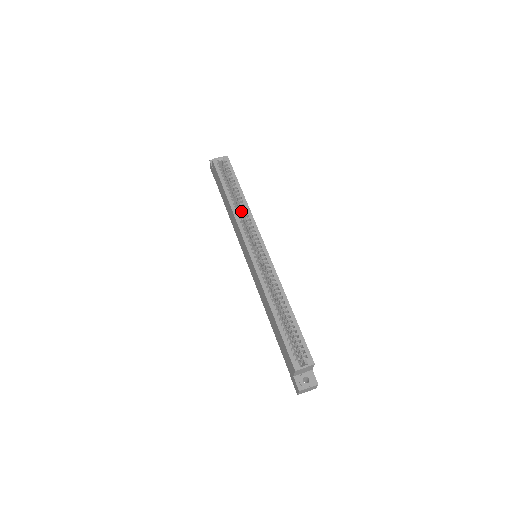
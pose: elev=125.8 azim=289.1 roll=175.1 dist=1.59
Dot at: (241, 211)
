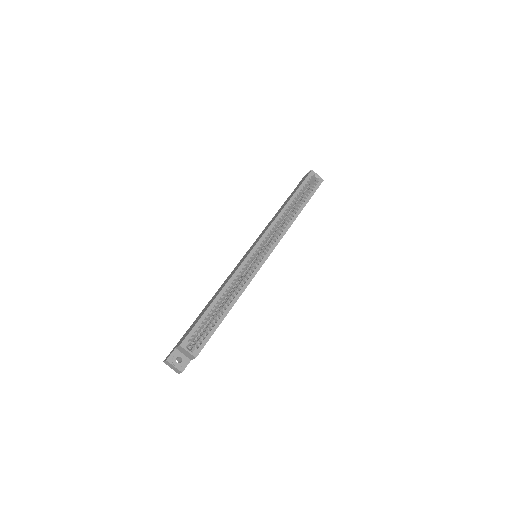
Dot at: (285, 220)
